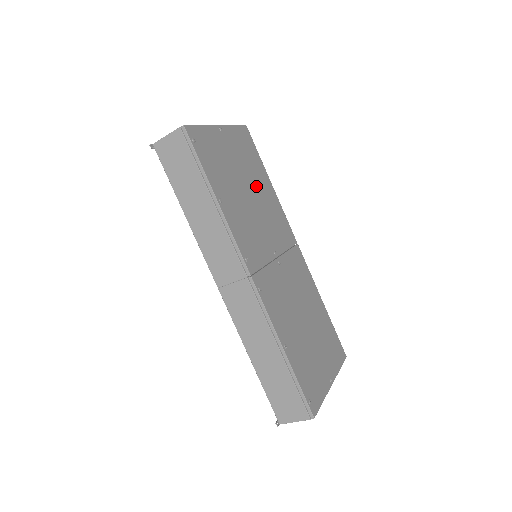
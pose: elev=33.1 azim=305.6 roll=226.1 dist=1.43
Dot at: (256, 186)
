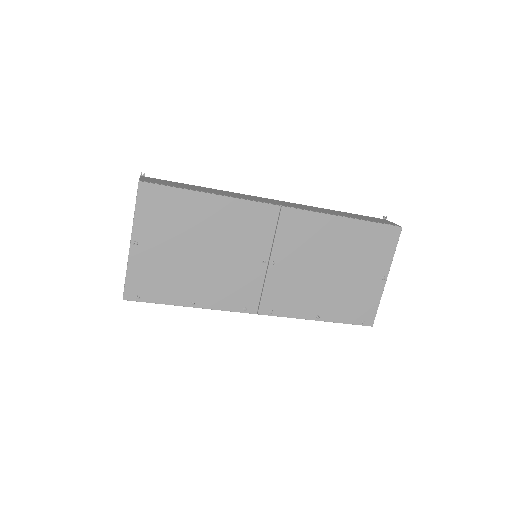
Dot at: (203, 231)
